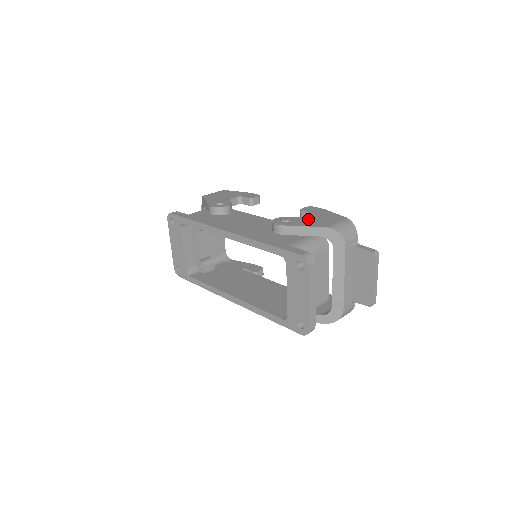
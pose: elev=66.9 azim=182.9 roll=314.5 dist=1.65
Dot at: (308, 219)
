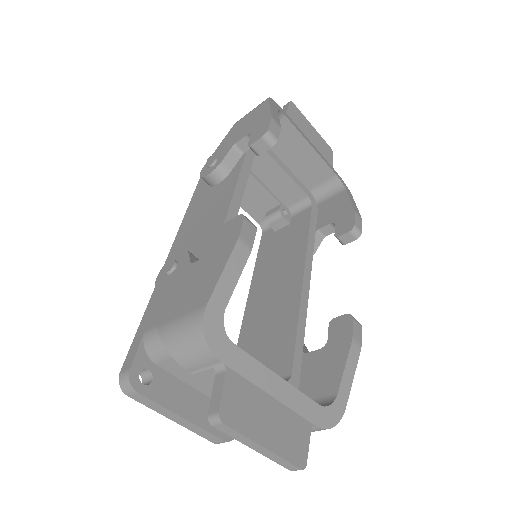
Dot at: (183, 278)
